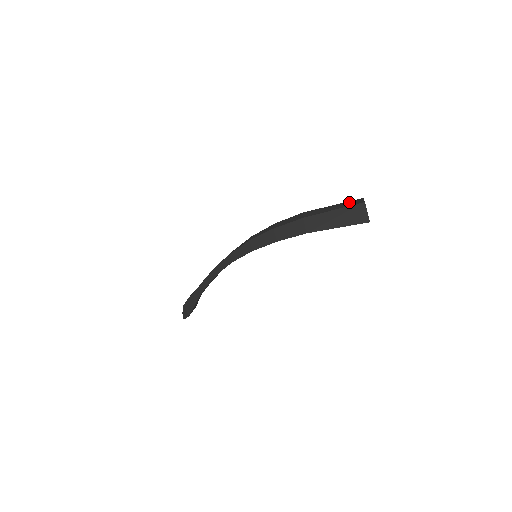
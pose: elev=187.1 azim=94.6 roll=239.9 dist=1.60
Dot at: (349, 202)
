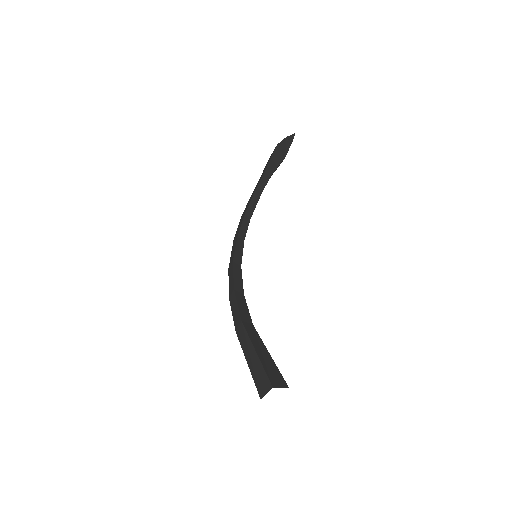
Dot at: (261, 374)
